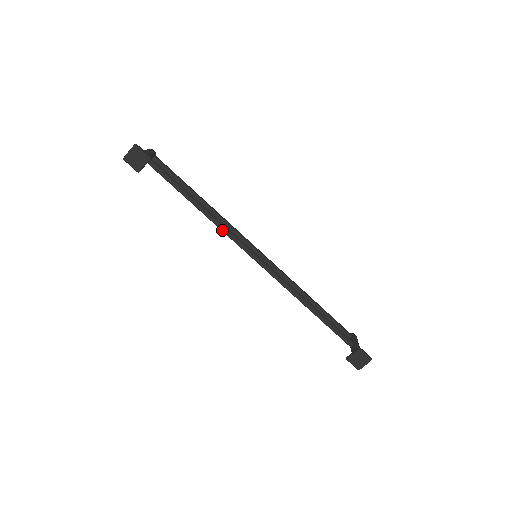
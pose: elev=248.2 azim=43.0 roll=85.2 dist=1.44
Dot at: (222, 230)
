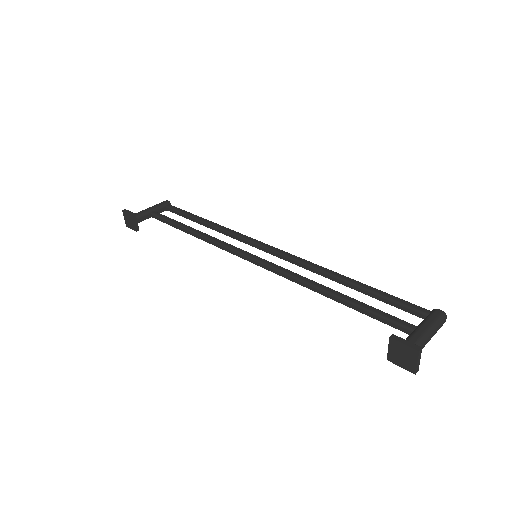
Dot at: (214, 245)
